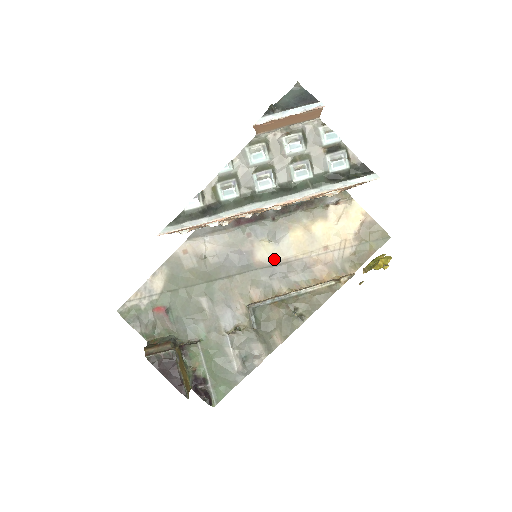
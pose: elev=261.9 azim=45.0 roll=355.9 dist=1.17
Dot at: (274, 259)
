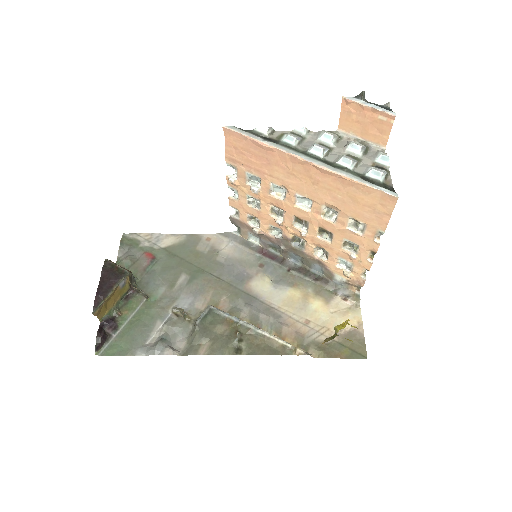
Dot at: (262, 295)
